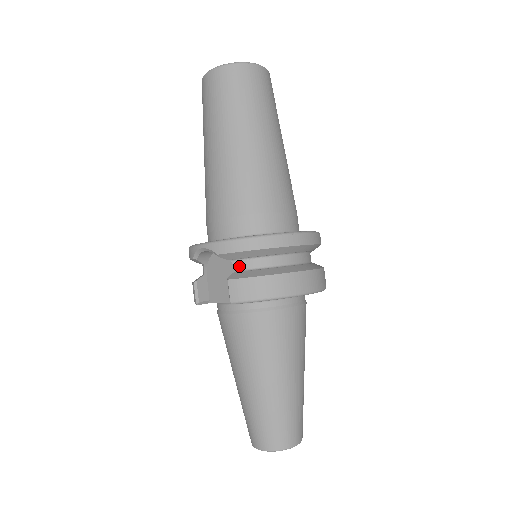
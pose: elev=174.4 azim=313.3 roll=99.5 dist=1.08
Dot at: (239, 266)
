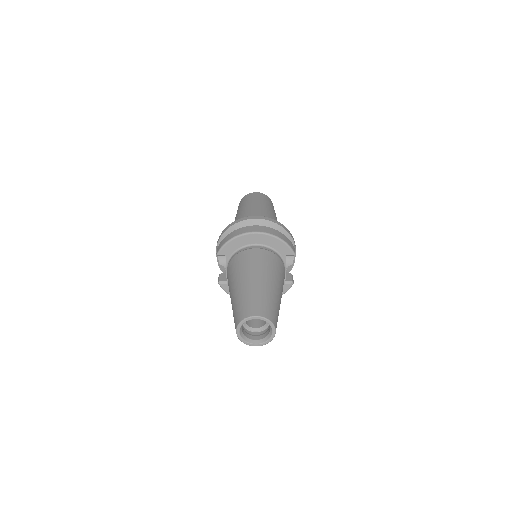
Dot at: occluded
